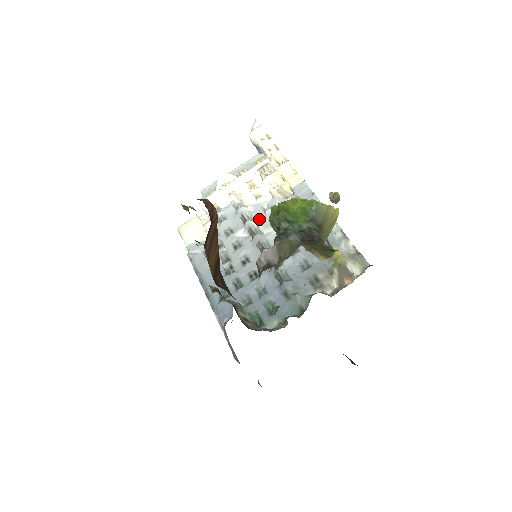
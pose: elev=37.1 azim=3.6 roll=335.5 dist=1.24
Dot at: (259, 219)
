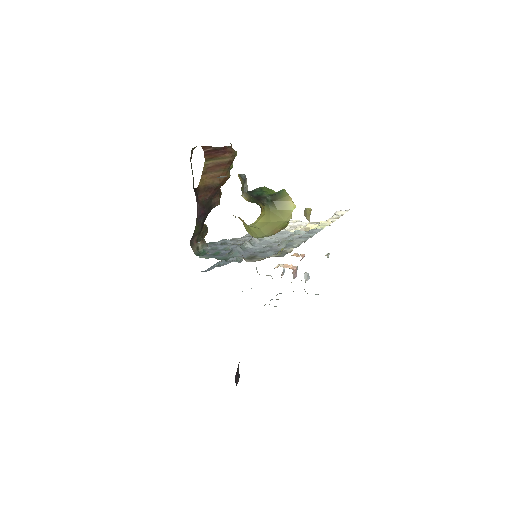
Dot at: (277, 233)
